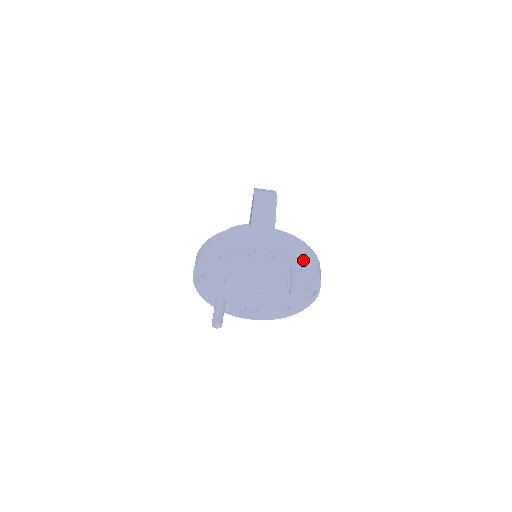
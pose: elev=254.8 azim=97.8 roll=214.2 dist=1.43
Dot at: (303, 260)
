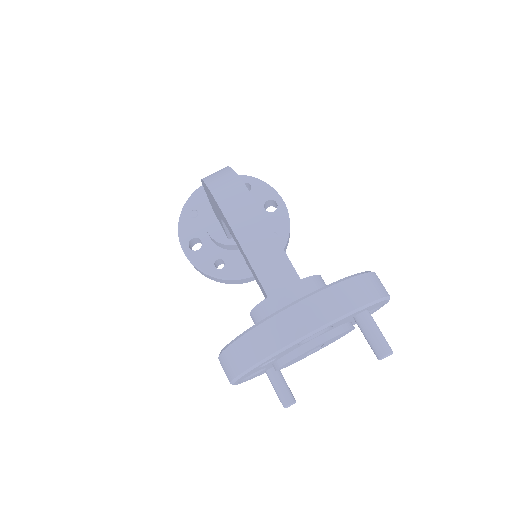
Dot at: (369, 306)
